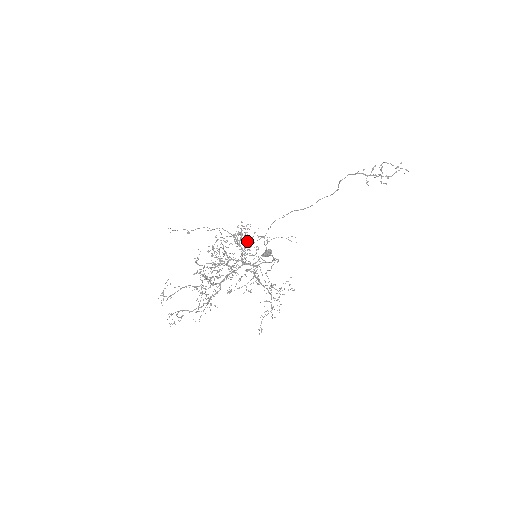
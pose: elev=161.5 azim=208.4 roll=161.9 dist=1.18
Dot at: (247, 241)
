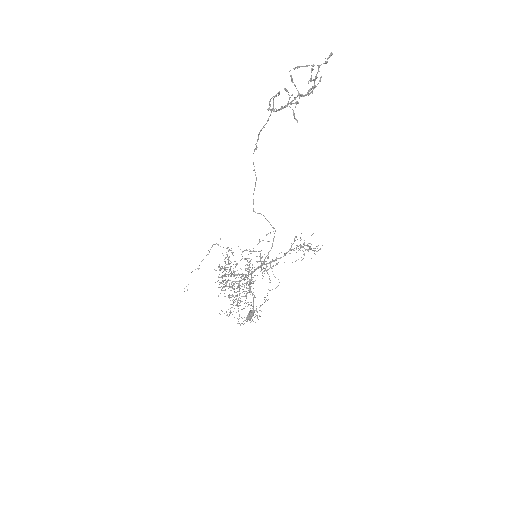
Dot at: occluded
